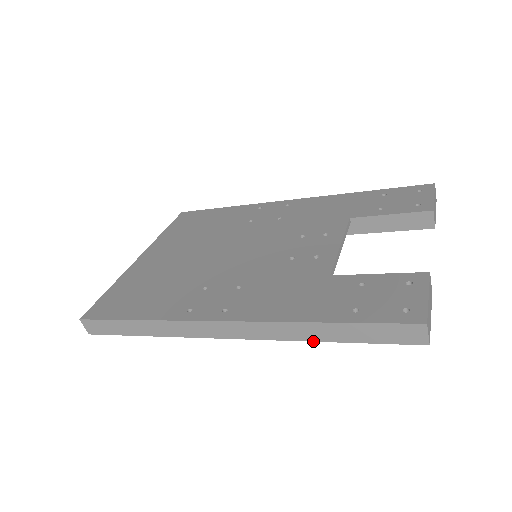
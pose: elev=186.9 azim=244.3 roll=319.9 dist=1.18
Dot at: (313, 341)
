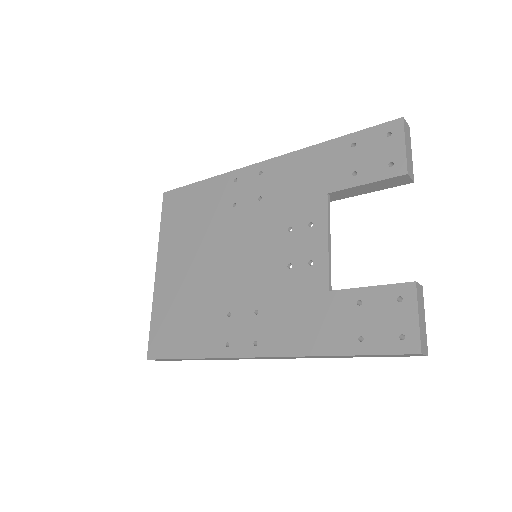
Dot at: occluded
